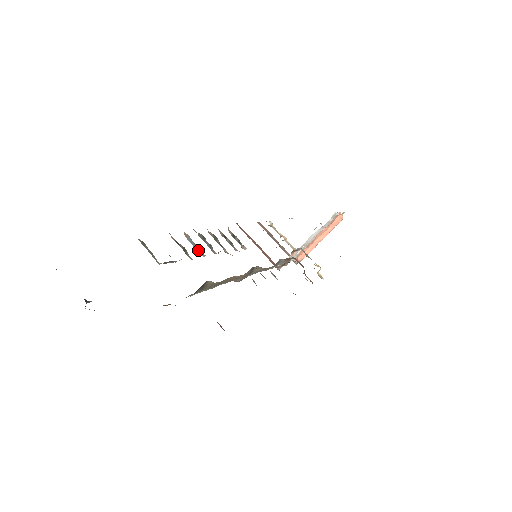
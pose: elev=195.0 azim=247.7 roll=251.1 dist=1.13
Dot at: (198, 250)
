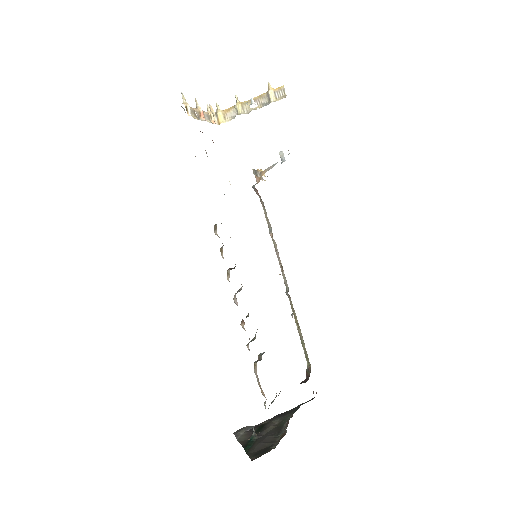
Dot at: occluded
